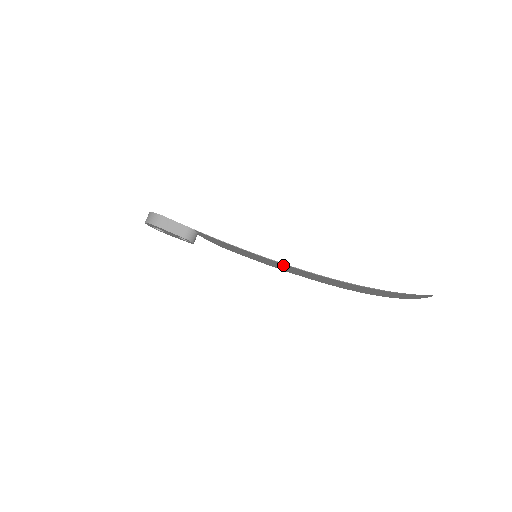
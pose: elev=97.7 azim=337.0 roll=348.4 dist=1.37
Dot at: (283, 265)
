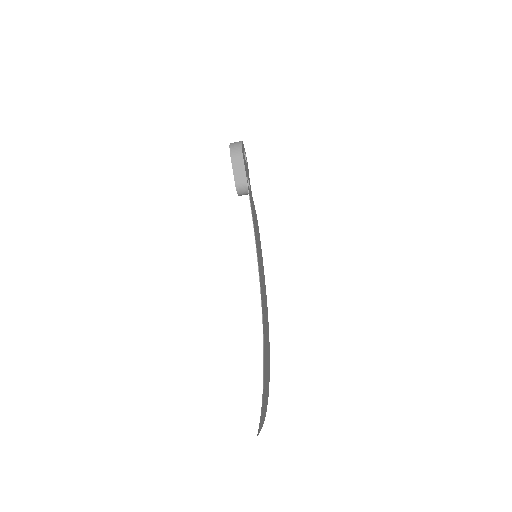
Dot at: (261, 285)
